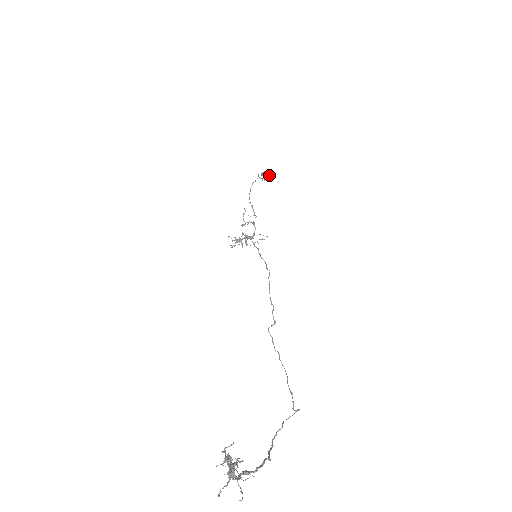
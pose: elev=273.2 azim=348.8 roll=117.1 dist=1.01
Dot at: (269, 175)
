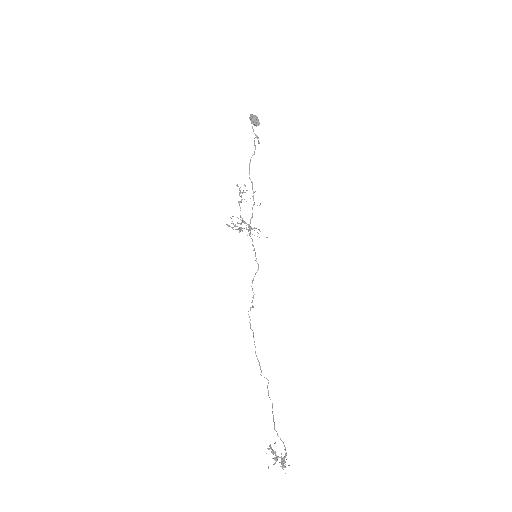
Dot at: occluded
